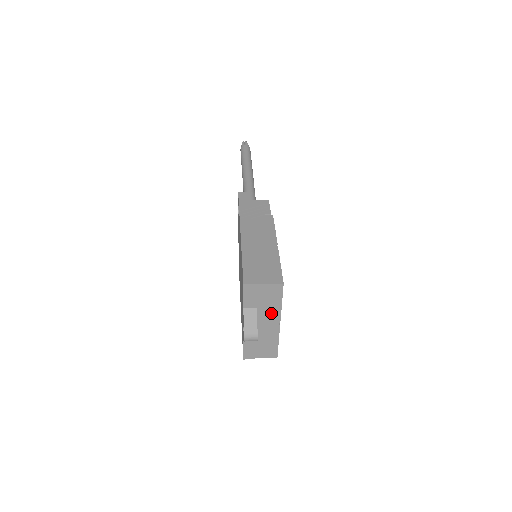
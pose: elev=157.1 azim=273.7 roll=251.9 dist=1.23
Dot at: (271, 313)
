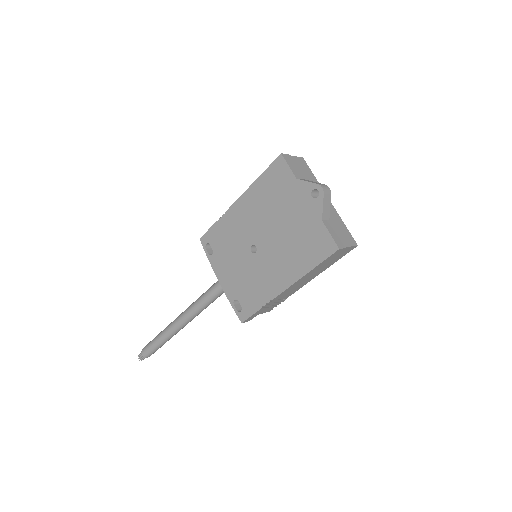
Dot at: occluded
